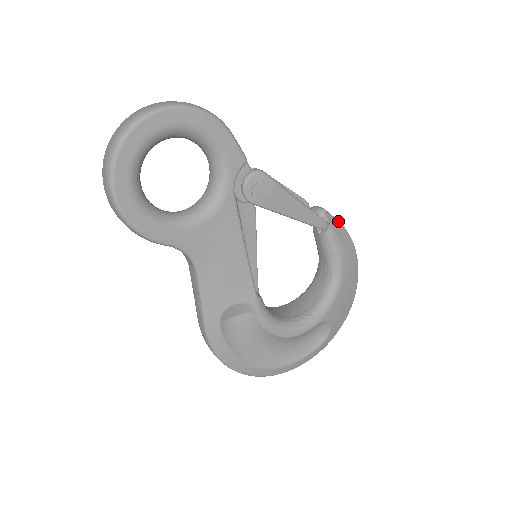
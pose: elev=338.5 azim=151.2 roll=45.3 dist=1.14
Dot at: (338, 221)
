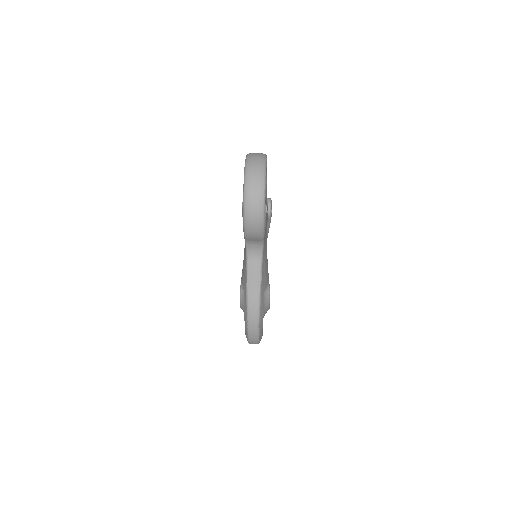
Dot at: occluded
